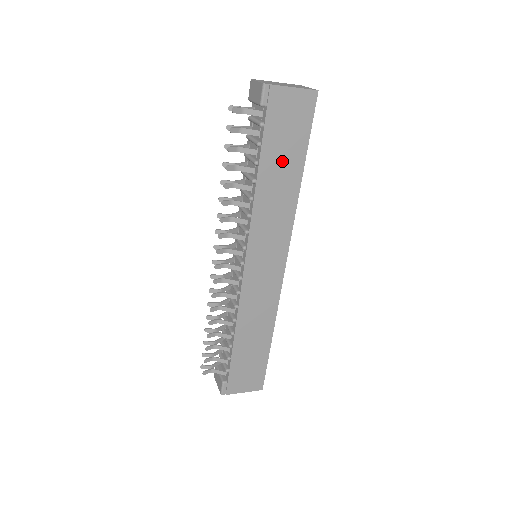
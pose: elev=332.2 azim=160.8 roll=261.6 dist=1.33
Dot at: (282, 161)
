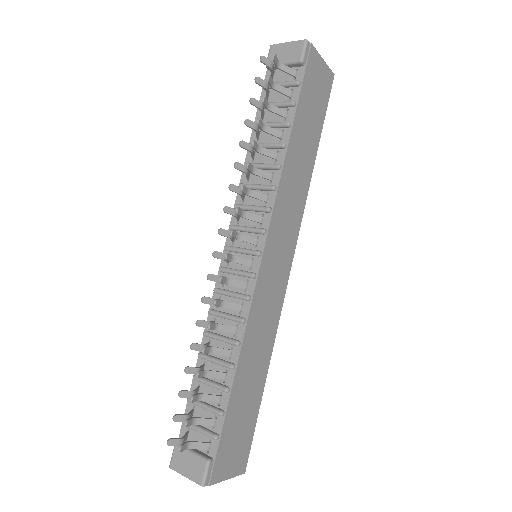
Dot at: (306, 133)
